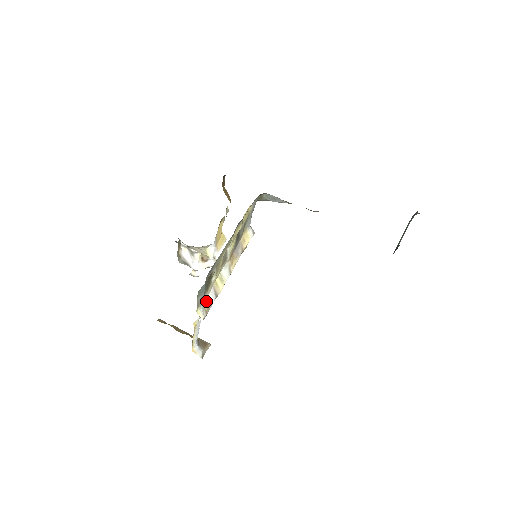
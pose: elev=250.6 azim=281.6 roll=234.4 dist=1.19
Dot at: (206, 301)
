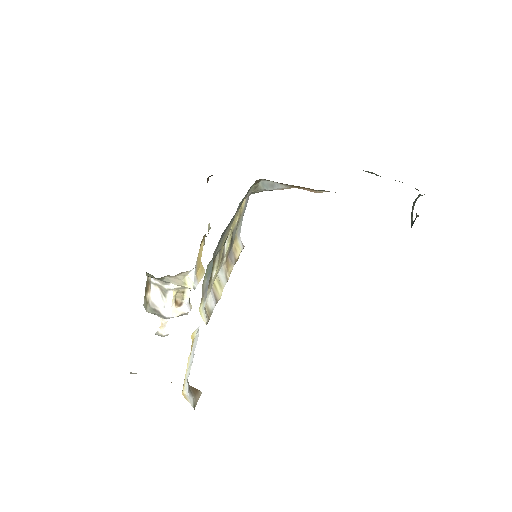
Dot at: (207, 302)
